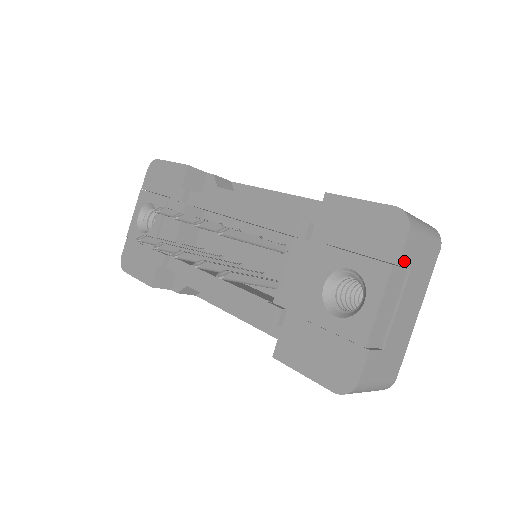
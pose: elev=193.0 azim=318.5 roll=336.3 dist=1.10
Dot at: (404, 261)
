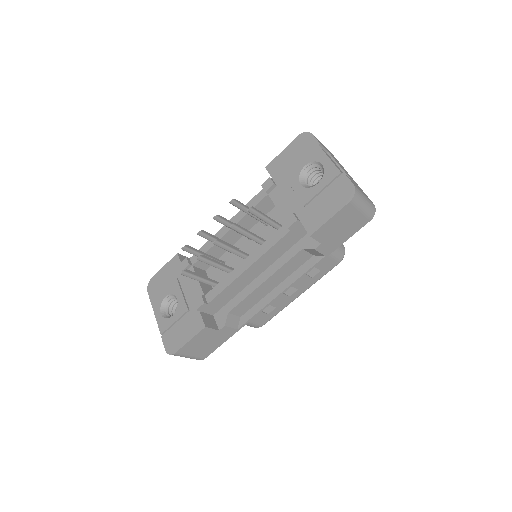
Dot at: (321, 145)
